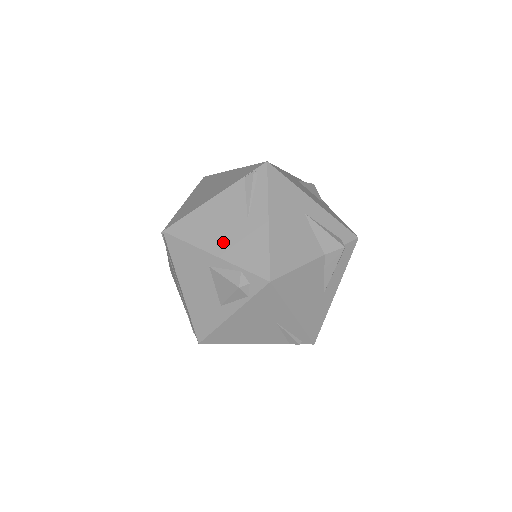
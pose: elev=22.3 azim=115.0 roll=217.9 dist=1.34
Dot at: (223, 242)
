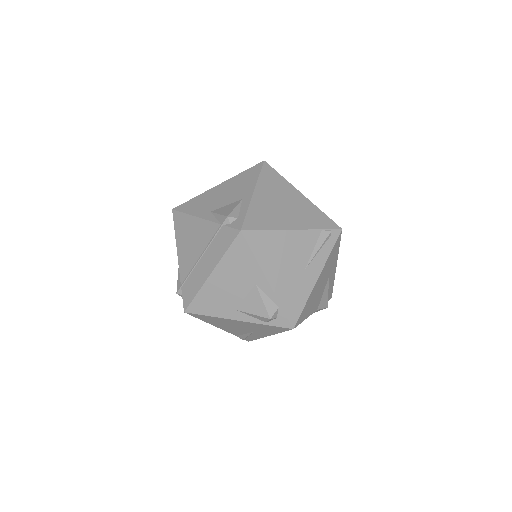
Dot at: (280, 276)
